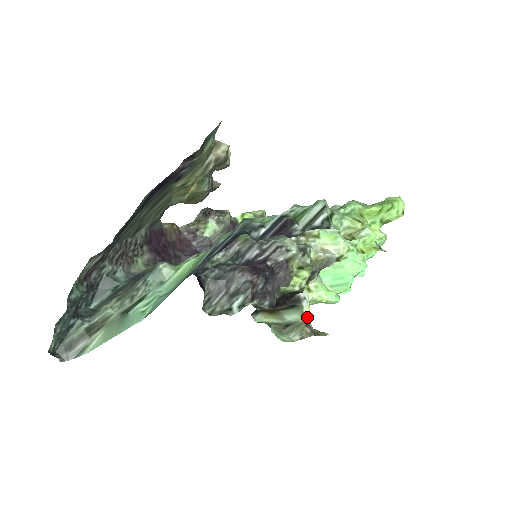
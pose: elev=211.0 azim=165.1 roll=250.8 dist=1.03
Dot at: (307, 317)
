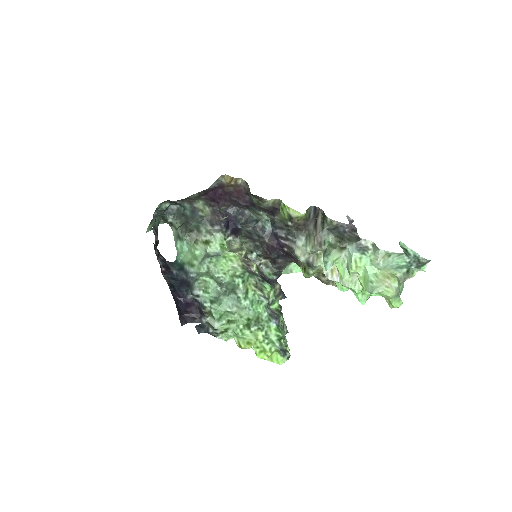
Dot at: occluded
